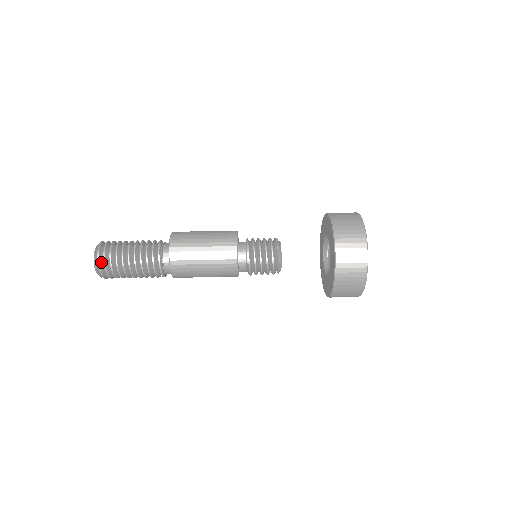
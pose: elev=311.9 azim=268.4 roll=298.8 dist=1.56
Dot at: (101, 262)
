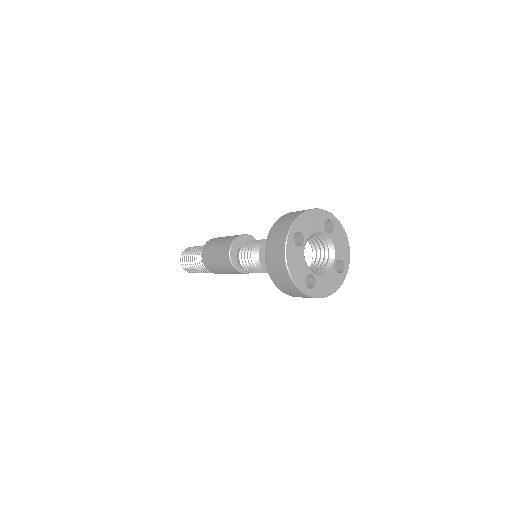
Dot at: (183, 261)
